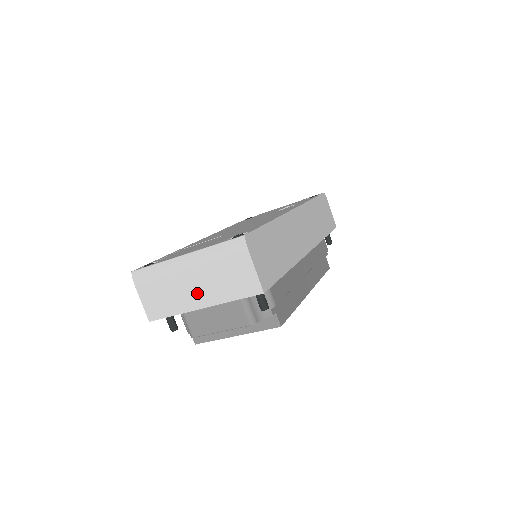
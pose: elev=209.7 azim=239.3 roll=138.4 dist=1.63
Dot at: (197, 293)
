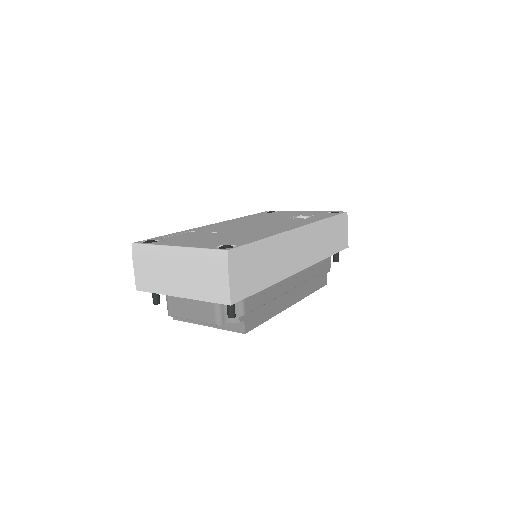
Dot at: (179, 283)
